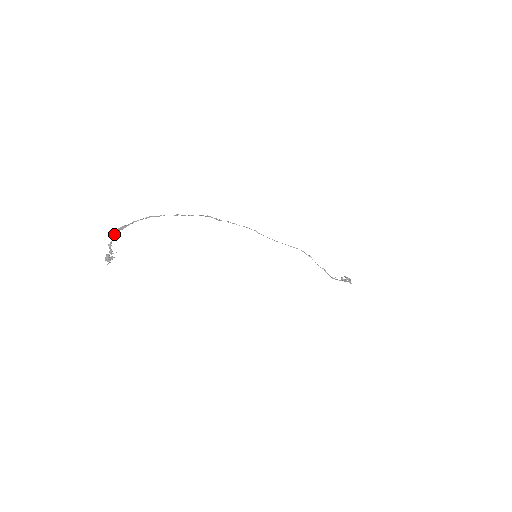
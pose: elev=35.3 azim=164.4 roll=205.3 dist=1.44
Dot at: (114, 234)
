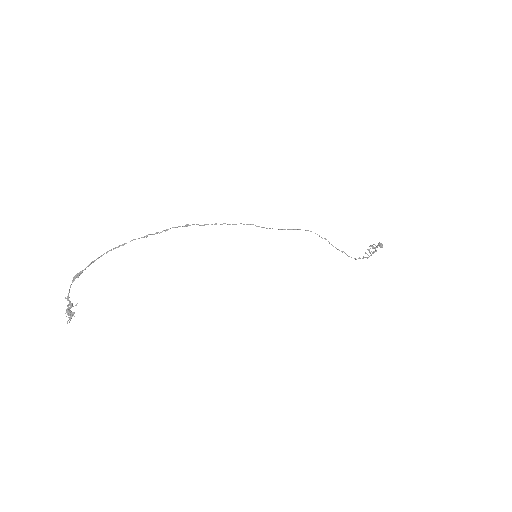
Dot at: occluded
